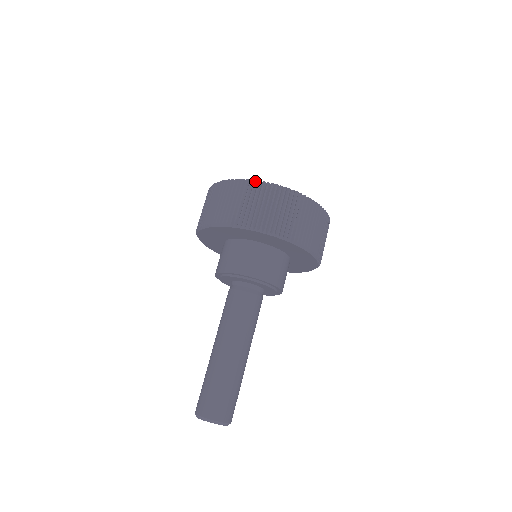
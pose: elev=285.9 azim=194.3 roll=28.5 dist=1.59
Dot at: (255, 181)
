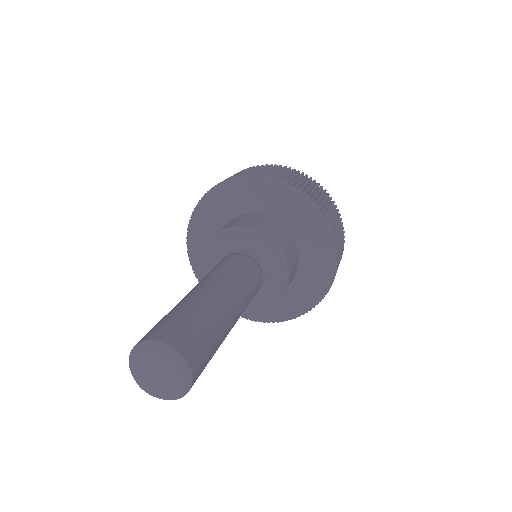
Dot at: (319, 183)
